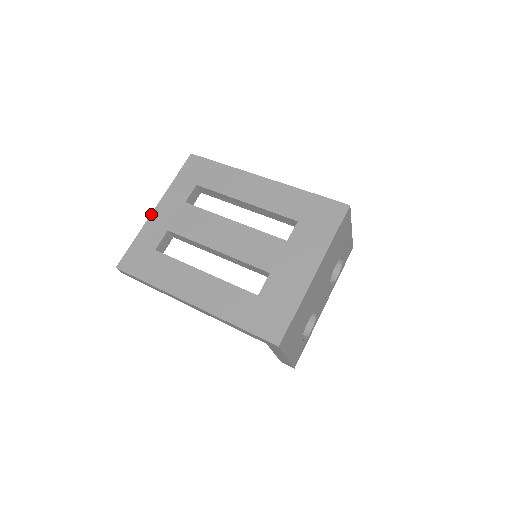
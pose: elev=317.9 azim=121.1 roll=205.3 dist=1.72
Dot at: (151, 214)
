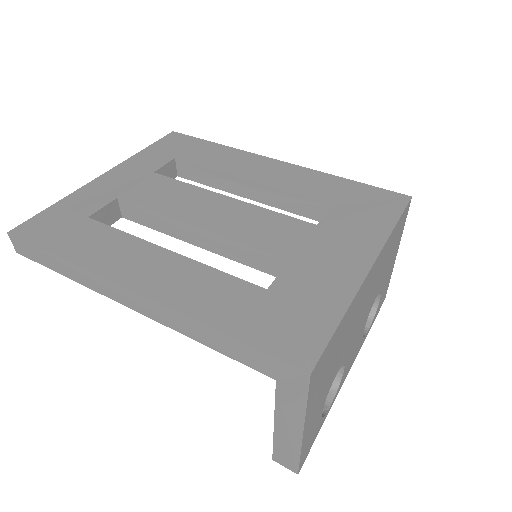
Dot at: (95, 179)
